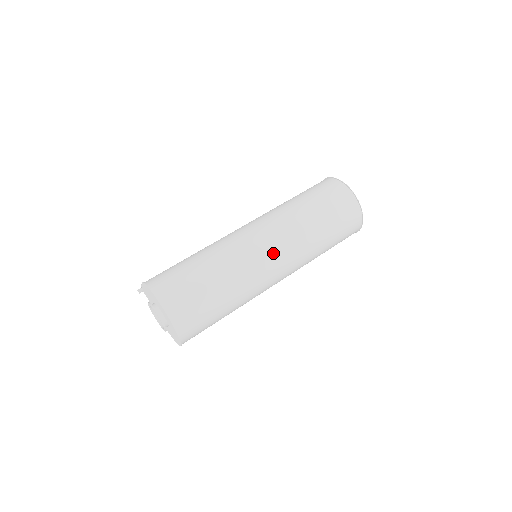
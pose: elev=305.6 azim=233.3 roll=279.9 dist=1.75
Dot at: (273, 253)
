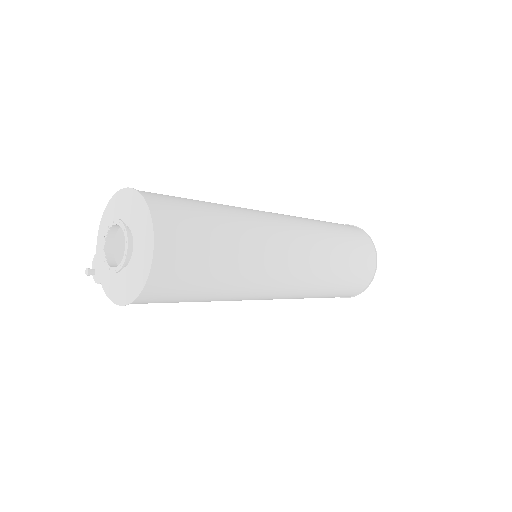
Dot at: (275, 215)
